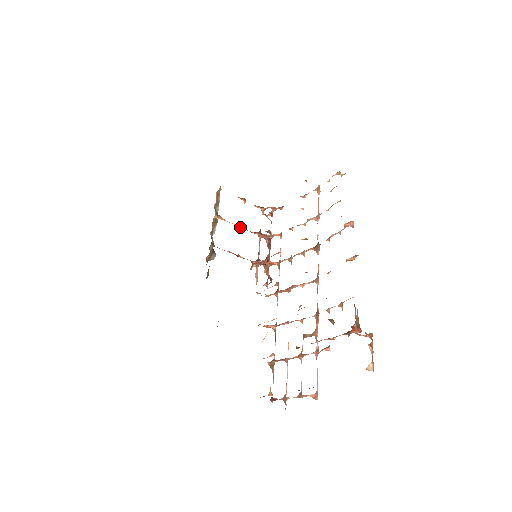
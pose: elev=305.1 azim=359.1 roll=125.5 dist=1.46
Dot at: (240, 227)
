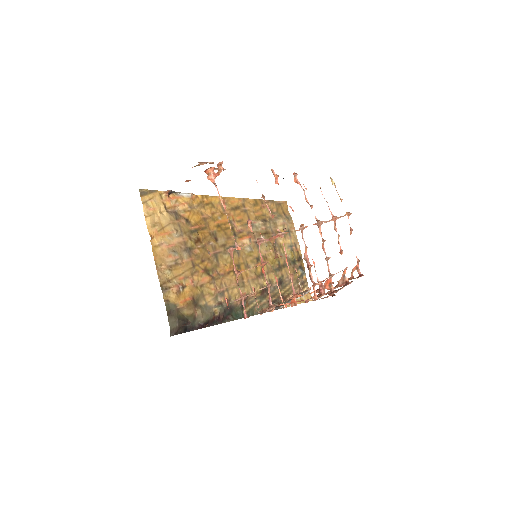
Dot at: (316, 292)
